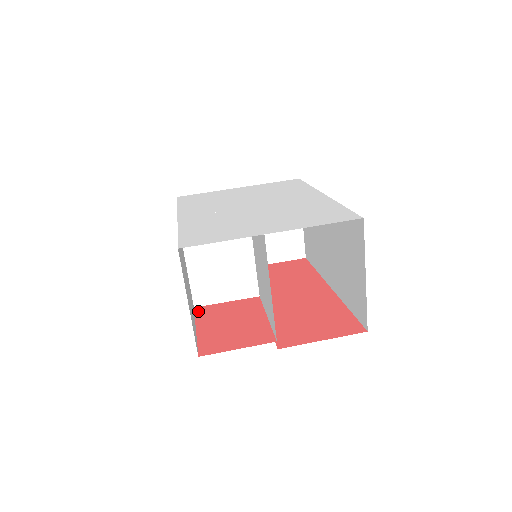
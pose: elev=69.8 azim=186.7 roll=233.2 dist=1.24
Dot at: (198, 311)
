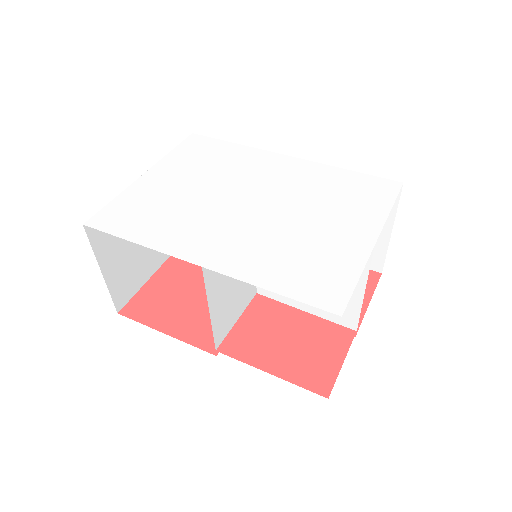
Dot at: (230, 352)
